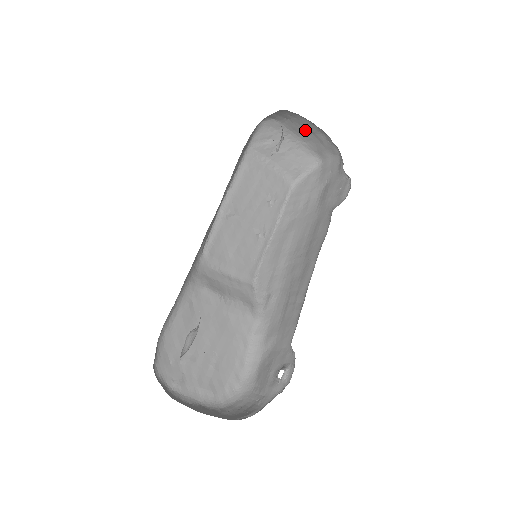
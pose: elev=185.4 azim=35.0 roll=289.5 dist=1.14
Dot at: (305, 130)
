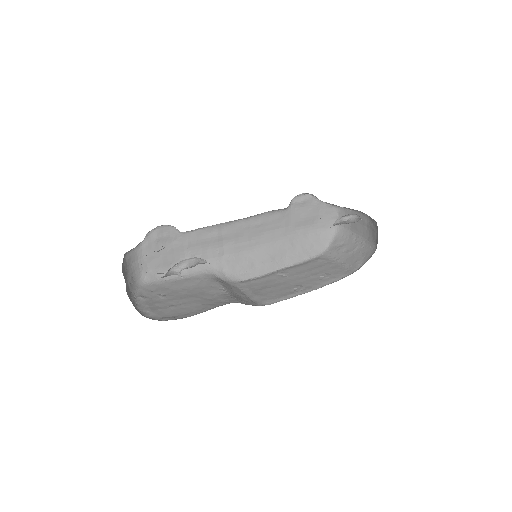
Dot at: (362, 226)
